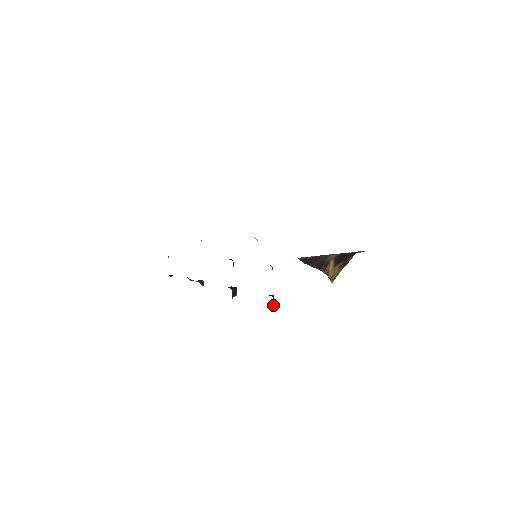
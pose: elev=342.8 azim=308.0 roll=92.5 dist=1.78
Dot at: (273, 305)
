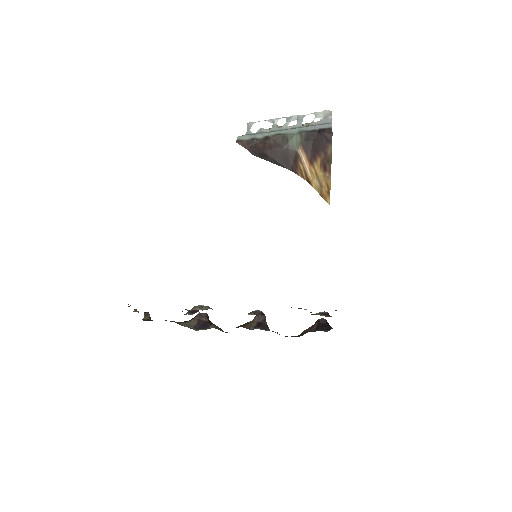
Dot at: occluded
